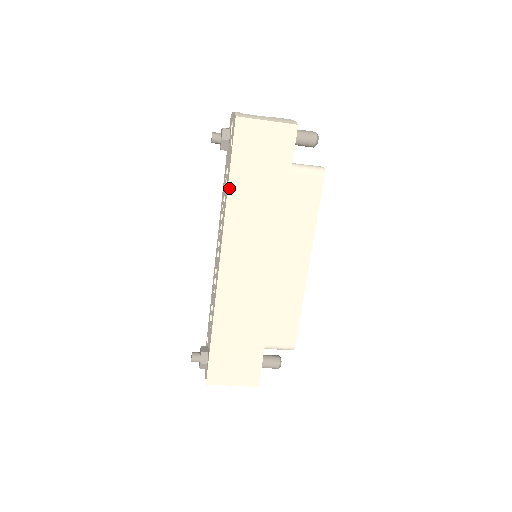
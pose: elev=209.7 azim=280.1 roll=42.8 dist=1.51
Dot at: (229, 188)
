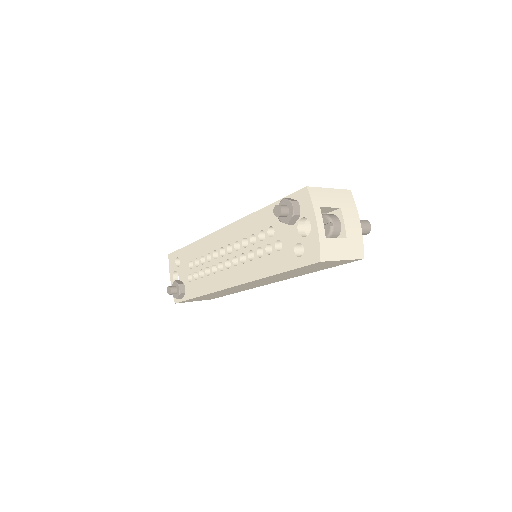
Dot at: (274, 275)
